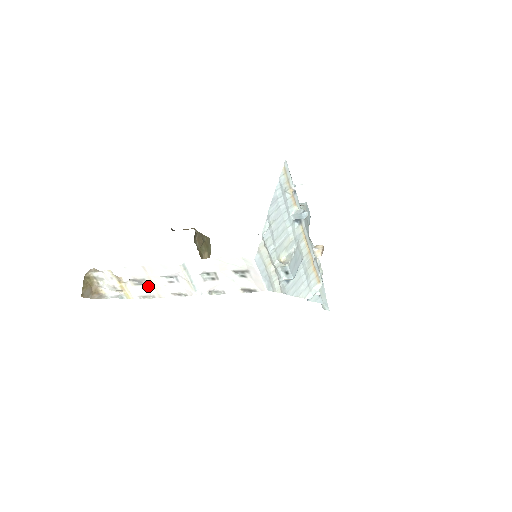
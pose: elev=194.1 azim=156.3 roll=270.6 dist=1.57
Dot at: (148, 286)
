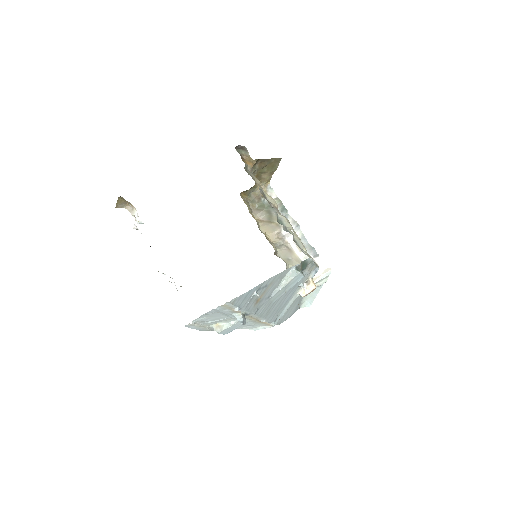
Dot at: occluded
